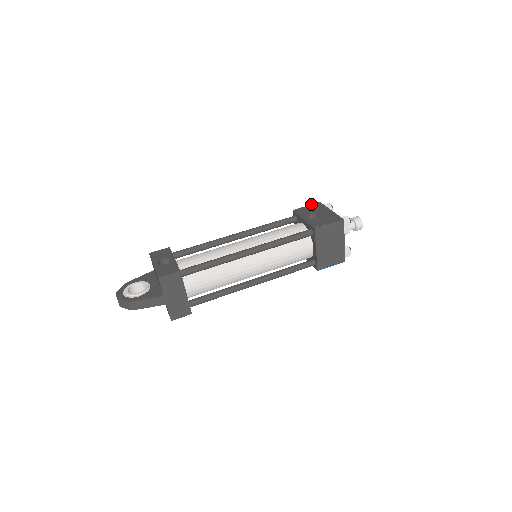
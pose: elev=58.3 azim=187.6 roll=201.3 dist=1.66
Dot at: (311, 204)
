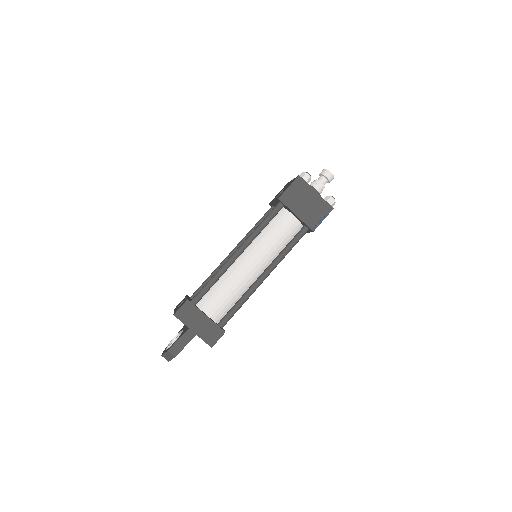
Dot at: occluded
